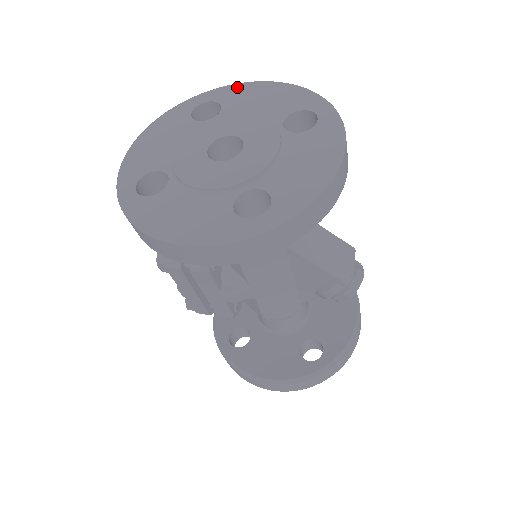
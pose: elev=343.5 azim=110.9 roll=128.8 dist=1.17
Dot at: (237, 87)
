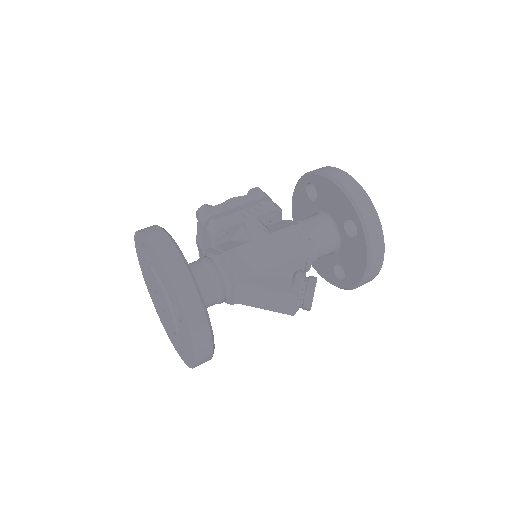
Dot at: (148, 244)
